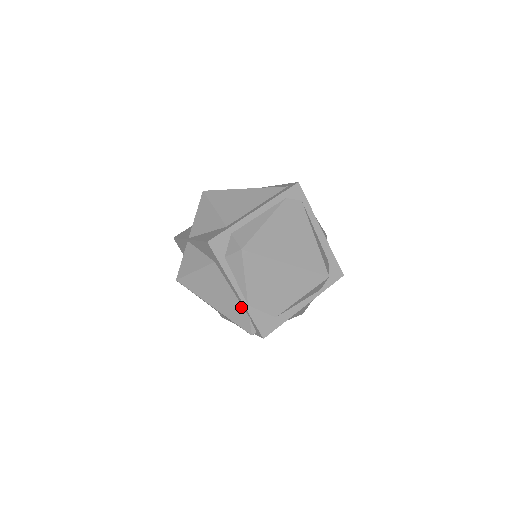
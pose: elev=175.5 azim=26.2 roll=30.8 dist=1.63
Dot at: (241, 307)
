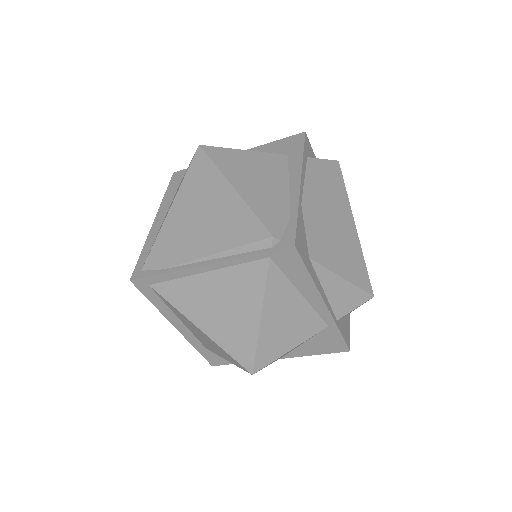
Dot at: (286, 201)
